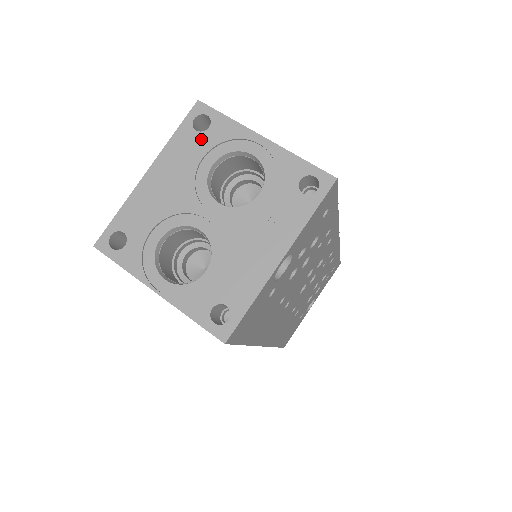
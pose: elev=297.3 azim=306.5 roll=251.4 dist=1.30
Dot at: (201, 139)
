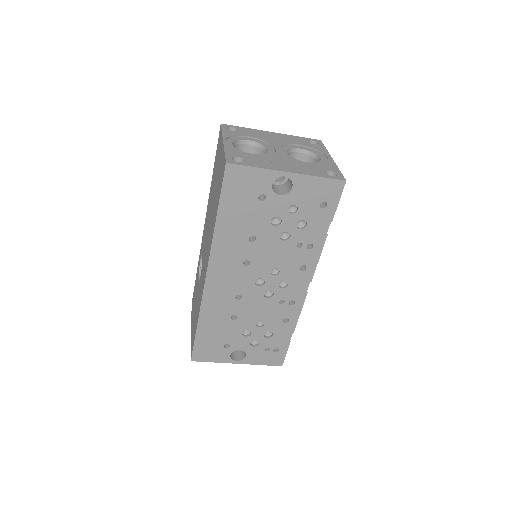
Dot at: (307, 143)
